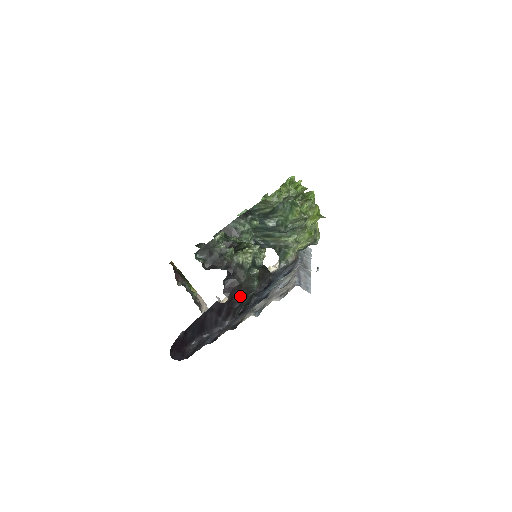
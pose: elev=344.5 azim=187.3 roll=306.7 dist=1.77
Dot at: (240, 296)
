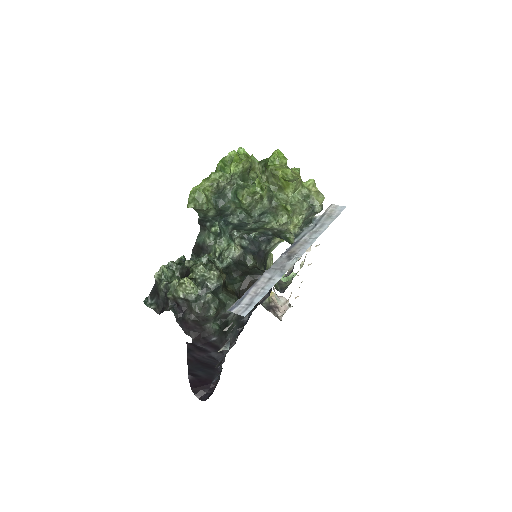
Dot at: (208, 329)
